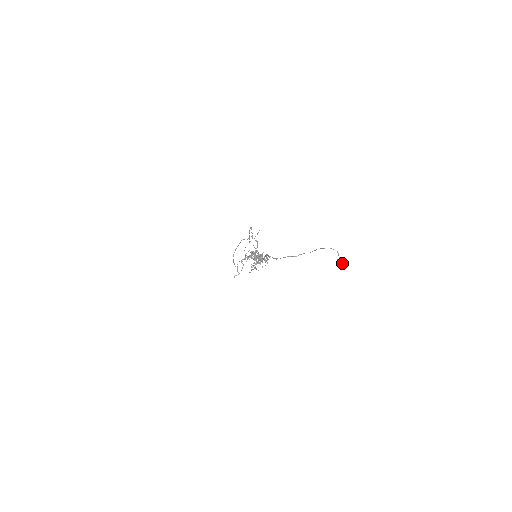
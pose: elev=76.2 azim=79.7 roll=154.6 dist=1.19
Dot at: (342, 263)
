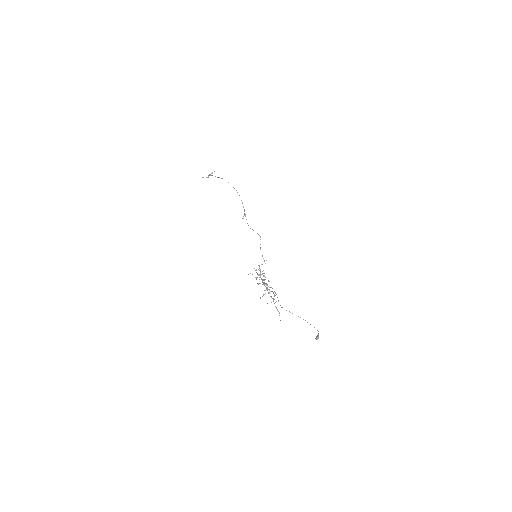
Dot at: occluded
